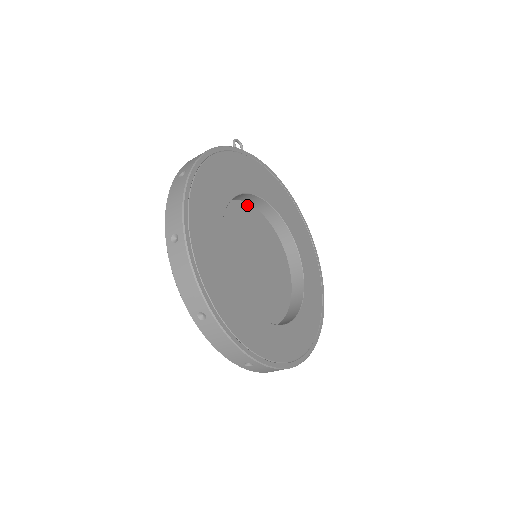
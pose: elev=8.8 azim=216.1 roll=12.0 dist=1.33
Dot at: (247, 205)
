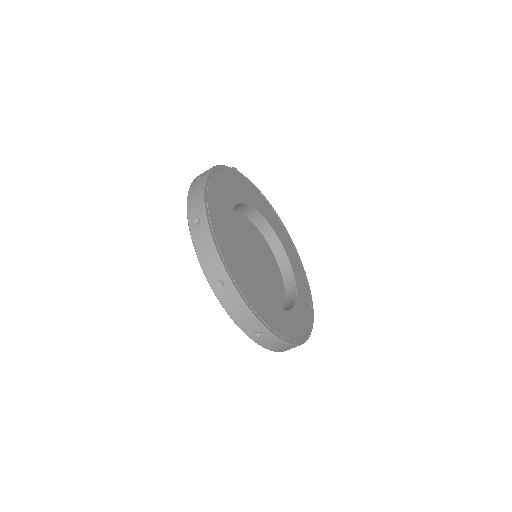
Dot at: (246, 218)
